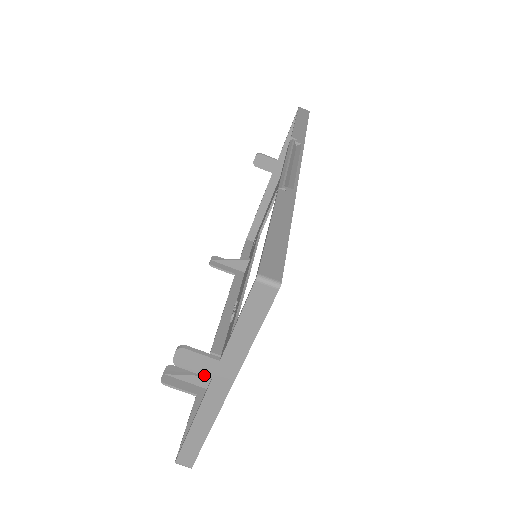
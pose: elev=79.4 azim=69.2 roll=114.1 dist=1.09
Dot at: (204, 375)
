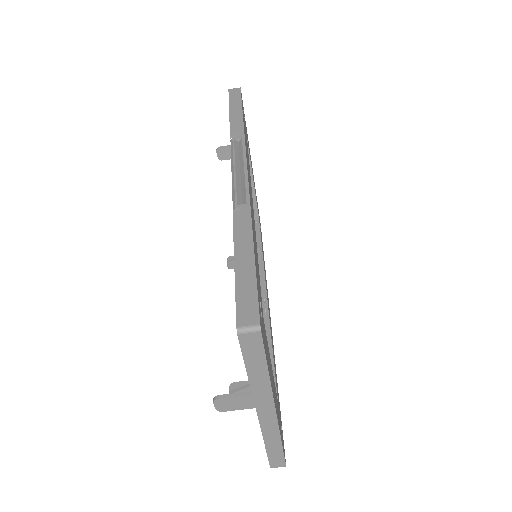
Dot at: (247, 408)
